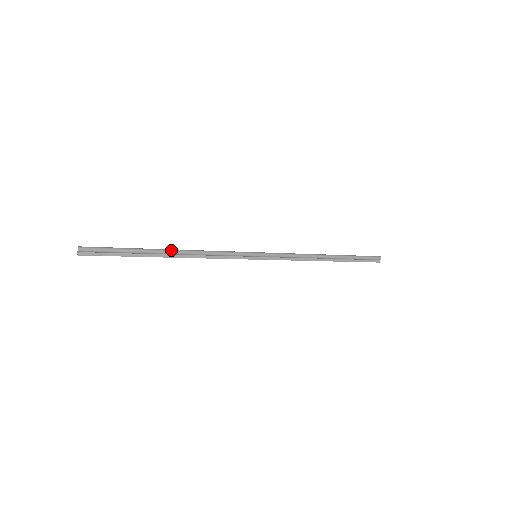
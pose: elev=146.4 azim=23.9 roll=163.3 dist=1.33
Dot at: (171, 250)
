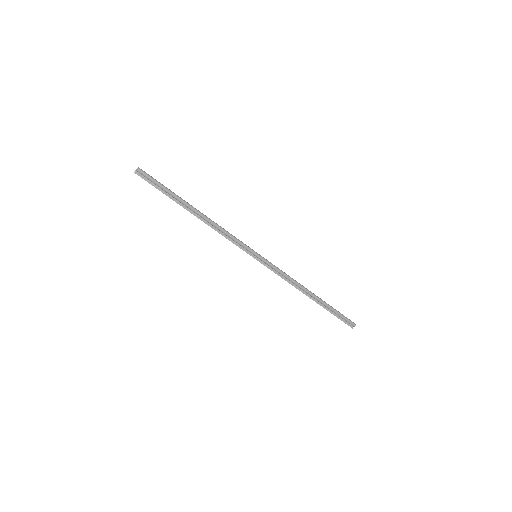
Dot at: (197, 210)
